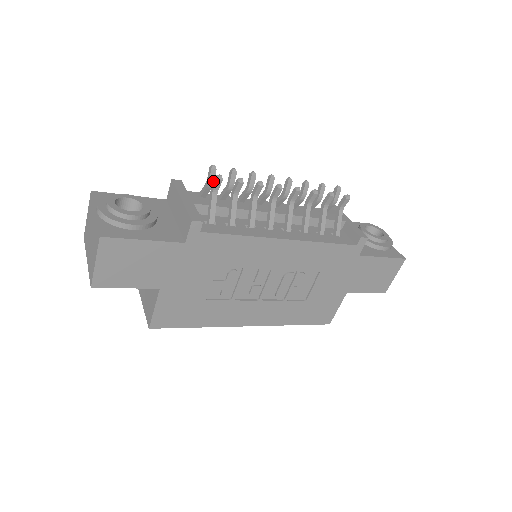
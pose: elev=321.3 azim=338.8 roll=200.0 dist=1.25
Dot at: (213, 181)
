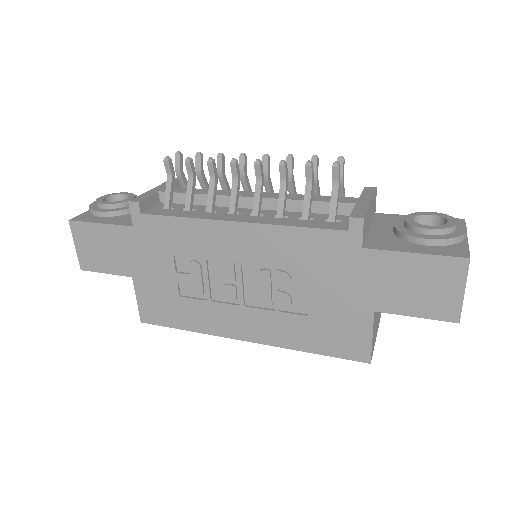
Dot at: (179, 168)
